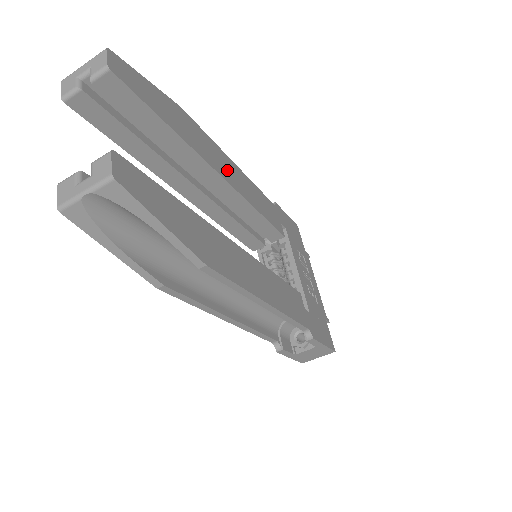
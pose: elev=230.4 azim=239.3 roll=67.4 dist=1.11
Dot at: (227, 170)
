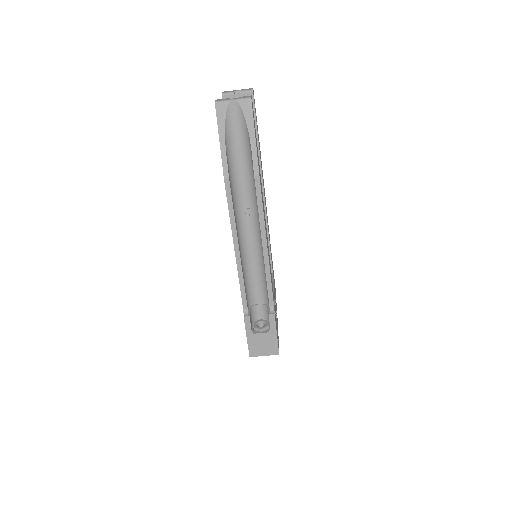
Dot at: occluded
